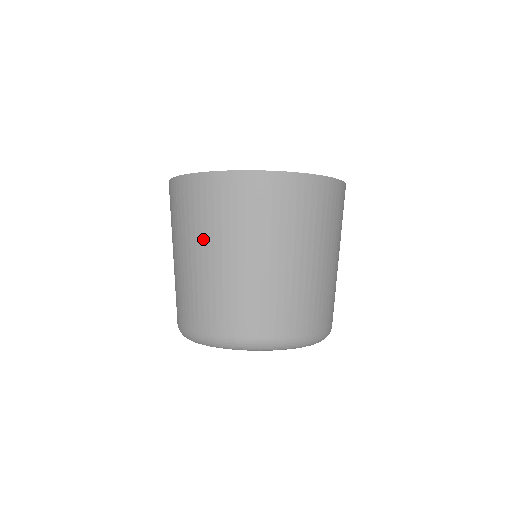
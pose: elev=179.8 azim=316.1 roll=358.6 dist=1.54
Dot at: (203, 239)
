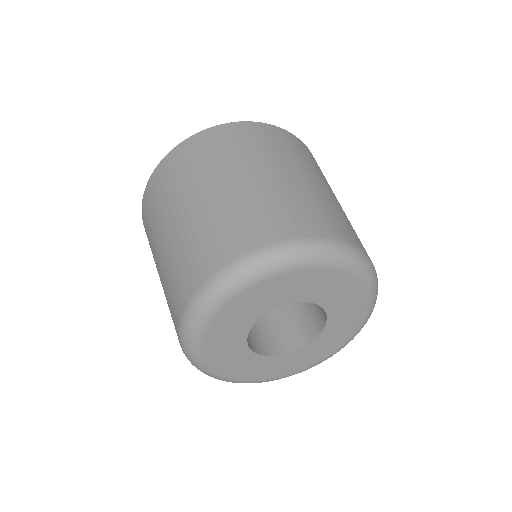
Dot at: (267, 161)
